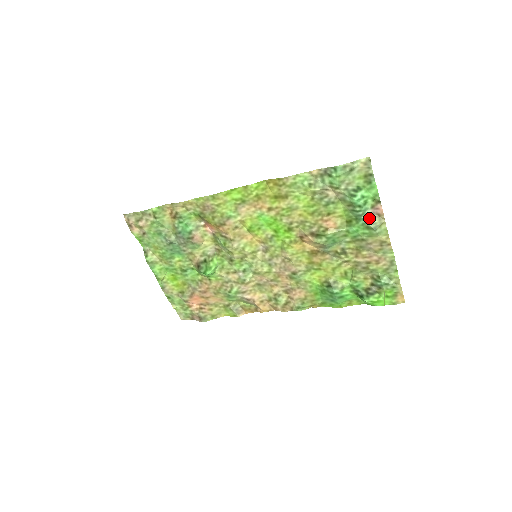
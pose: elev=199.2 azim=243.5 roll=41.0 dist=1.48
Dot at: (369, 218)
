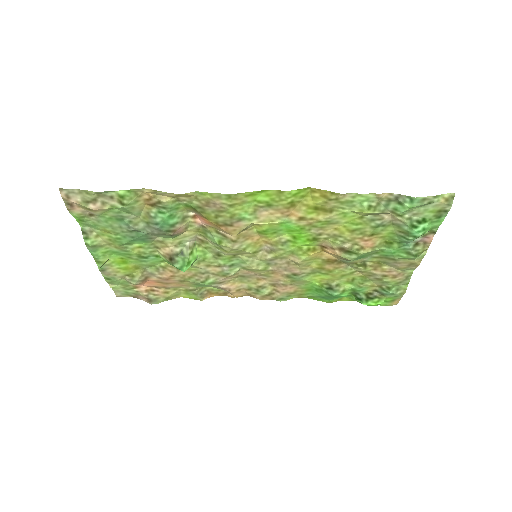
Dot at: (414, 245)
